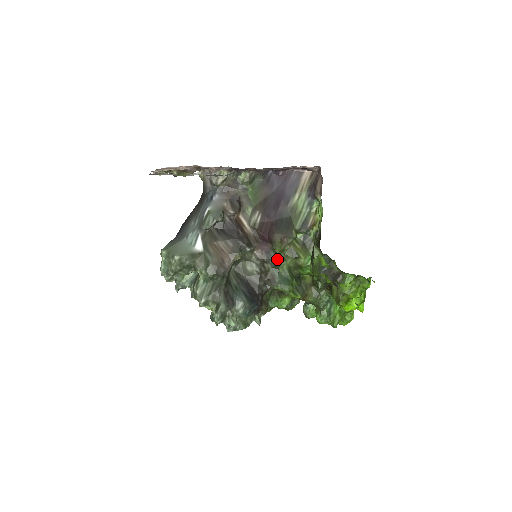
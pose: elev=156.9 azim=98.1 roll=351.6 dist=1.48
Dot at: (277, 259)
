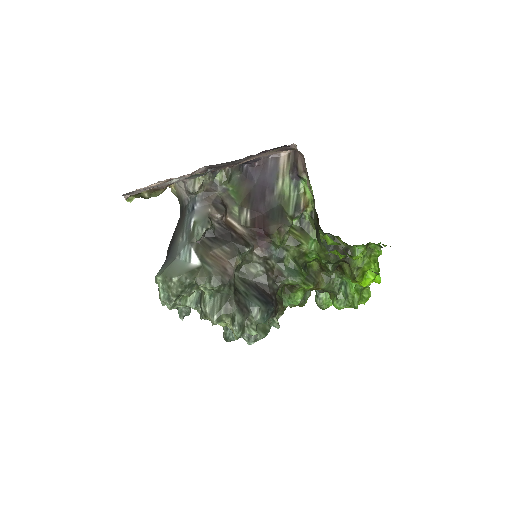
Dot at: (279, 252)
